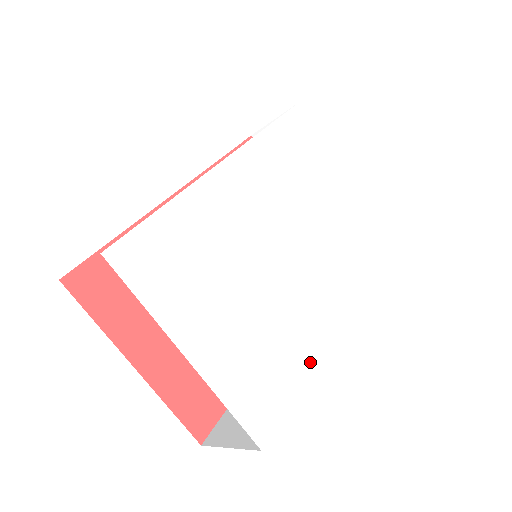
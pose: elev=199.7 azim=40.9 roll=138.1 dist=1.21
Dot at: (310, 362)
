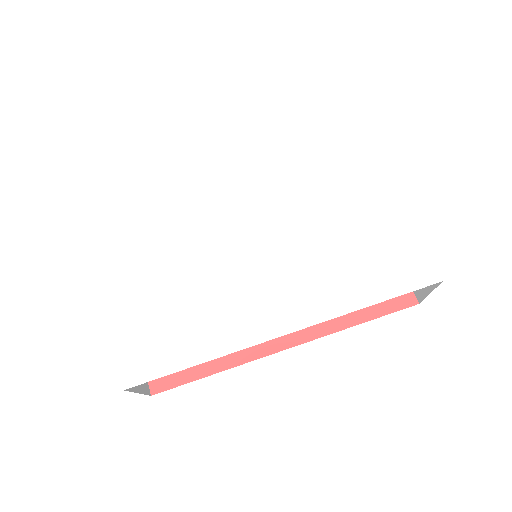
Dot at: (222, 352)
